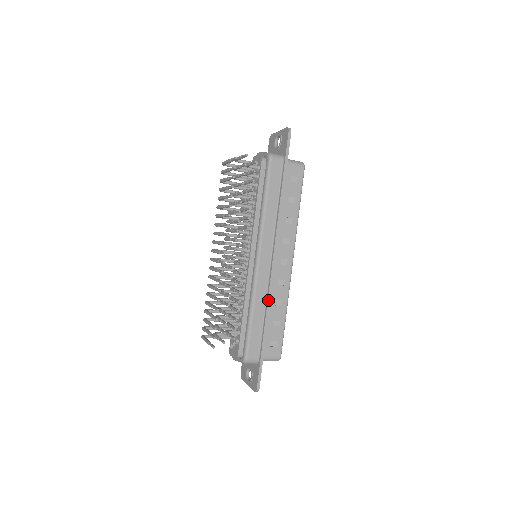
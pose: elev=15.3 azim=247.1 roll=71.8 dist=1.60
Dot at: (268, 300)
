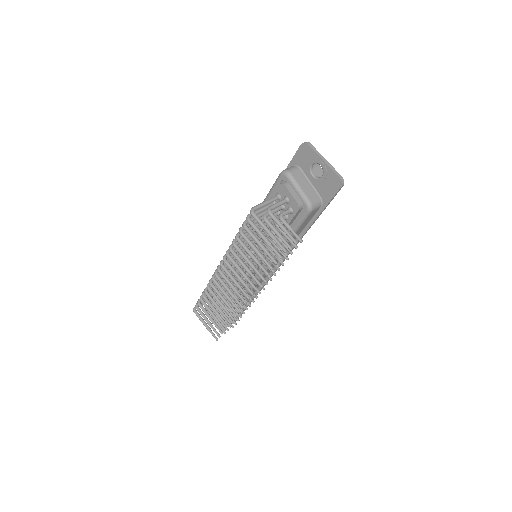
Dot at: (261, 289)
